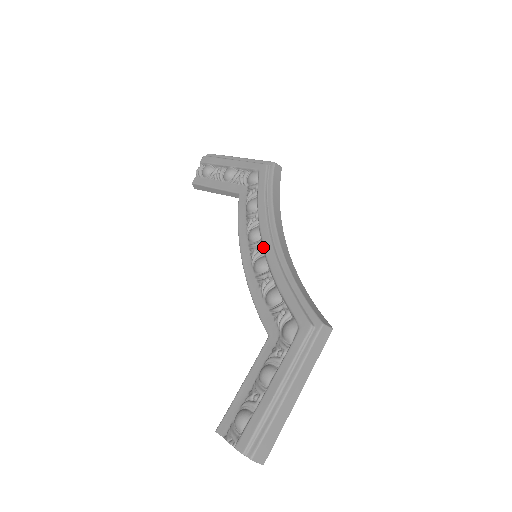
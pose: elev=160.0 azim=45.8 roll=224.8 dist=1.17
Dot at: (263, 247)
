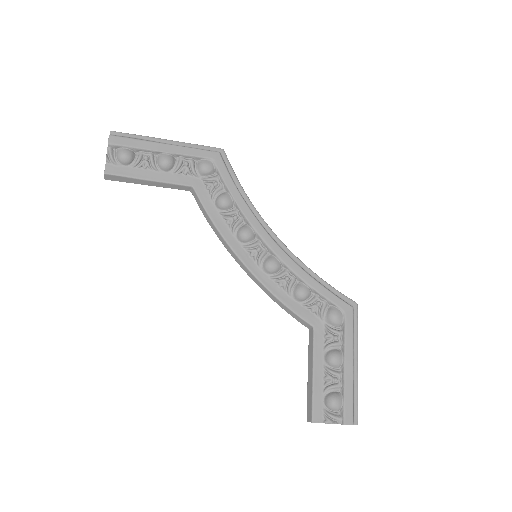
Dot at: (269, 247)
